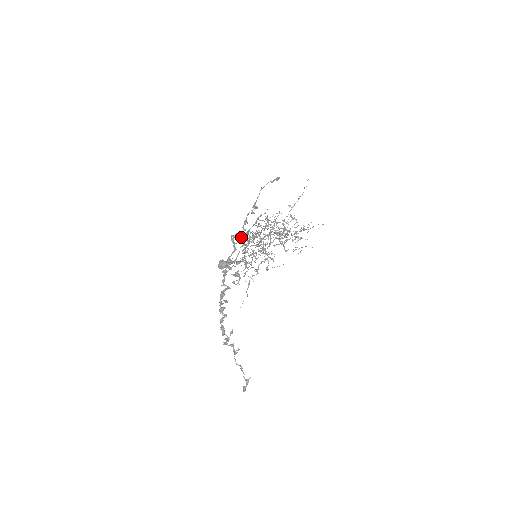
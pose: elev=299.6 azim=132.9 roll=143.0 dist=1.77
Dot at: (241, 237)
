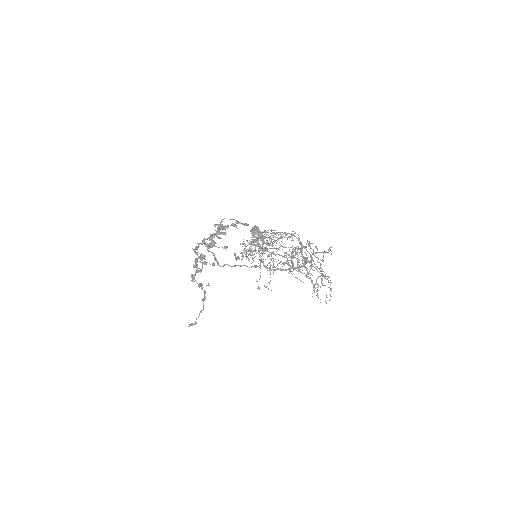
Dot at: (214, 235)
